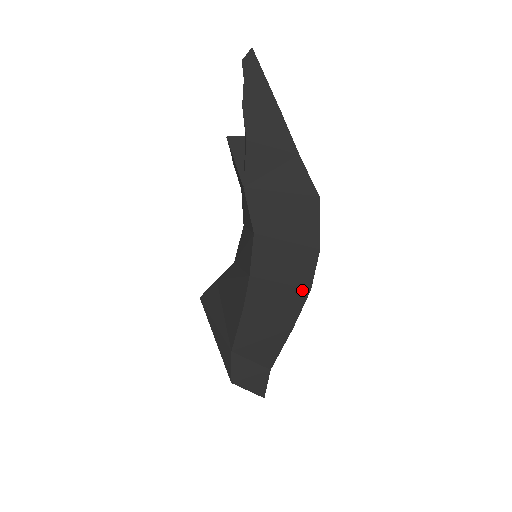
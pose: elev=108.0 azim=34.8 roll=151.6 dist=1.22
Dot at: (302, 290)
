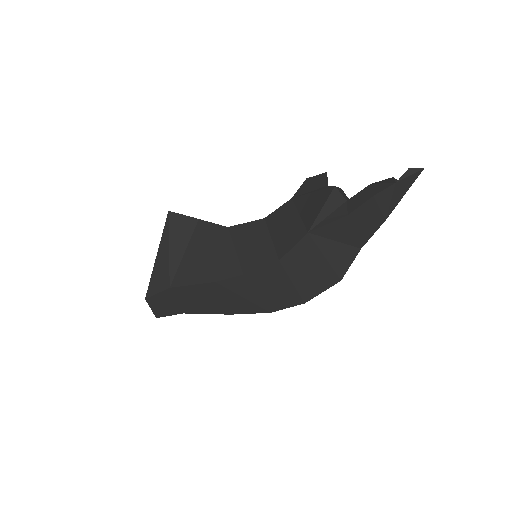
Dot at: (265, 308)
